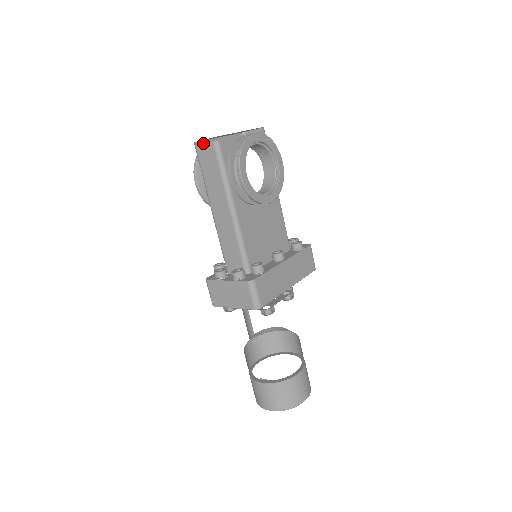
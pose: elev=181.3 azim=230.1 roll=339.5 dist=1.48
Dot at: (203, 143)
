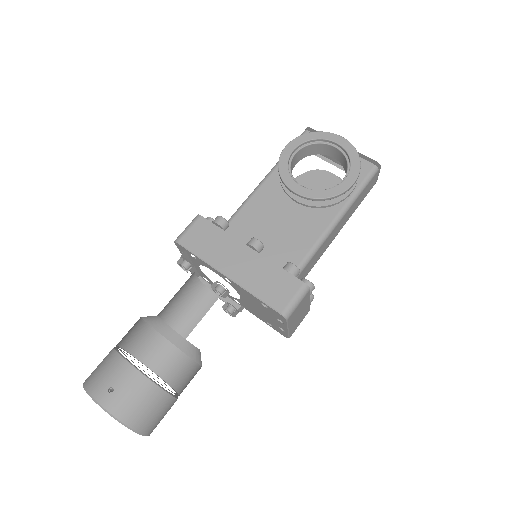
Dot at: (318, 156)
